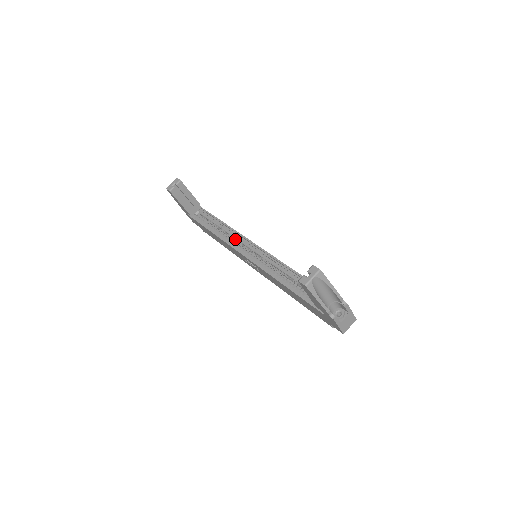
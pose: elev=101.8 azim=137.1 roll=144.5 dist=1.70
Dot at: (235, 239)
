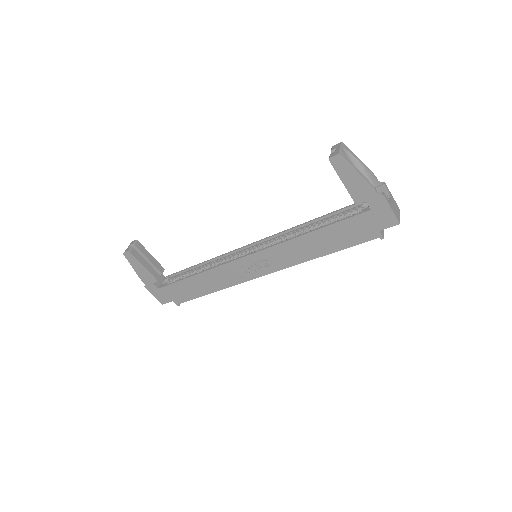
Dot at: occluded
